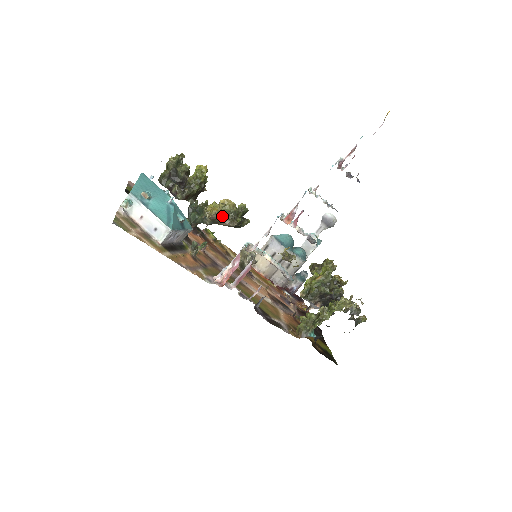
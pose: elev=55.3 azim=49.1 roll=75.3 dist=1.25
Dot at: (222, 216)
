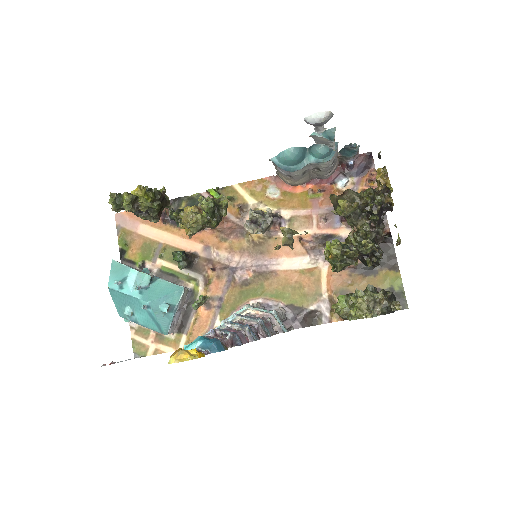
Dot at: (197, 231)
